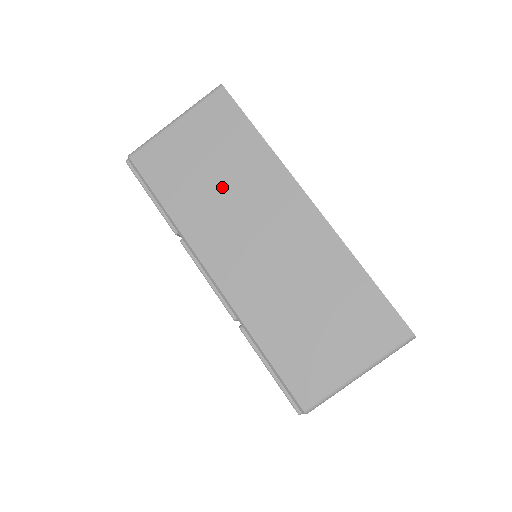
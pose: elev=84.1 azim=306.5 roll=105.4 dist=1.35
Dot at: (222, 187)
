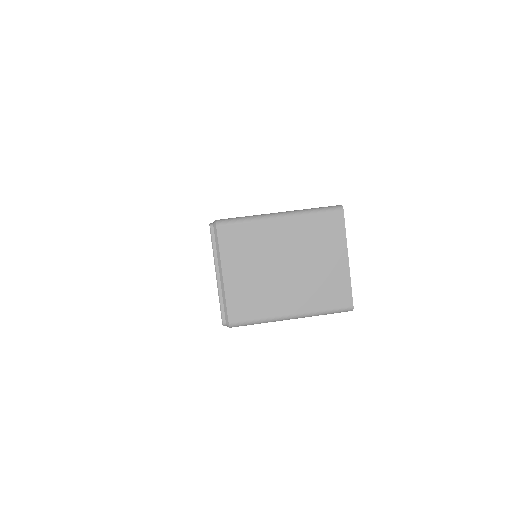
Dot at: occluded
